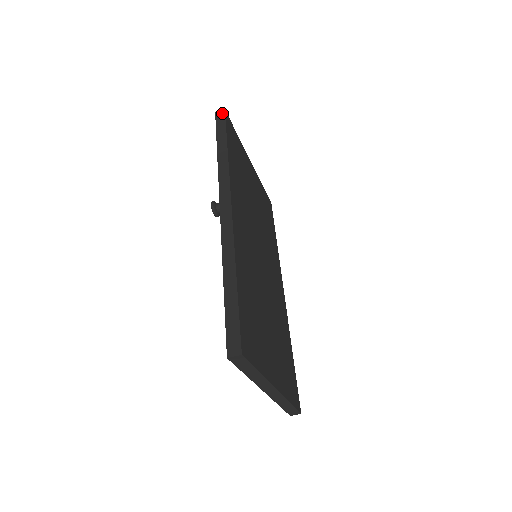
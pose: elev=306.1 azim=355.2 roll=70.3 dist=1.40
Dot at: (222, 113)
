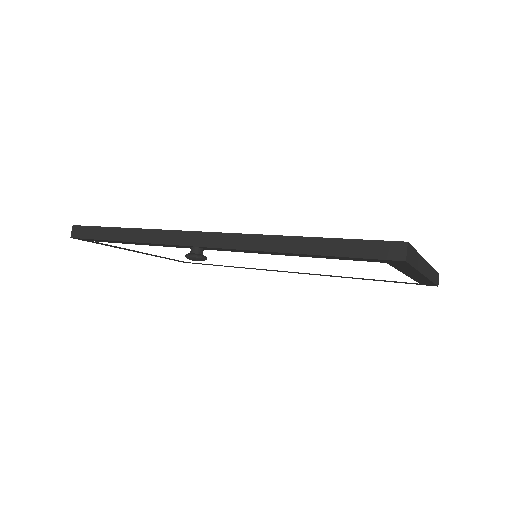
Dot at: (76, 229)
